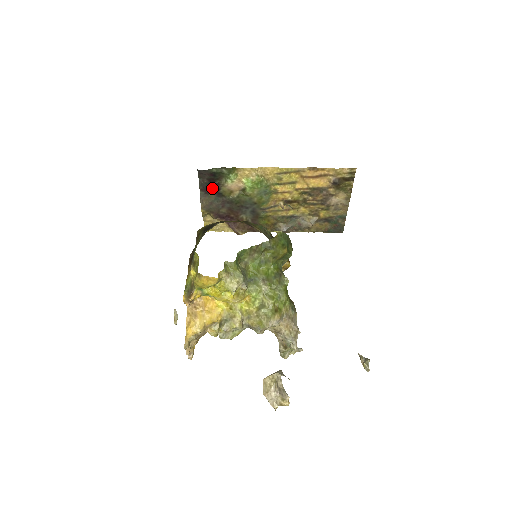
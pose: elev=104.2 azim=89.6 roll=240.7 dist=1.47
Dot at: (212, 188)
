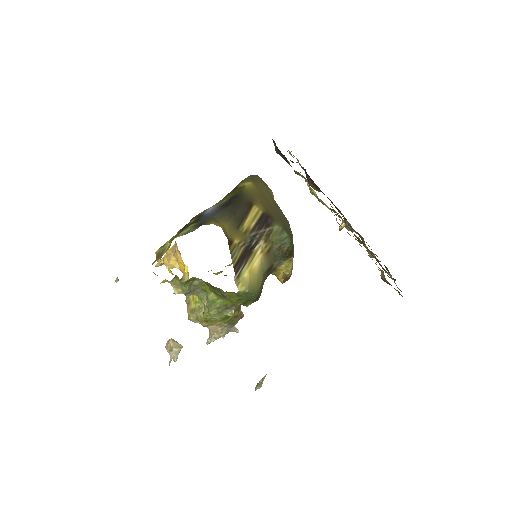
Dot at: (283, 155)
